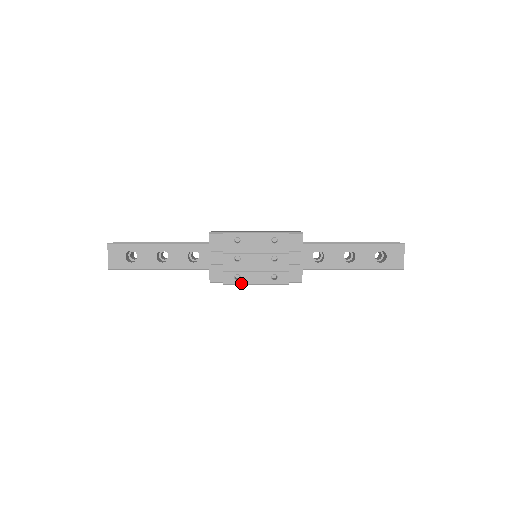
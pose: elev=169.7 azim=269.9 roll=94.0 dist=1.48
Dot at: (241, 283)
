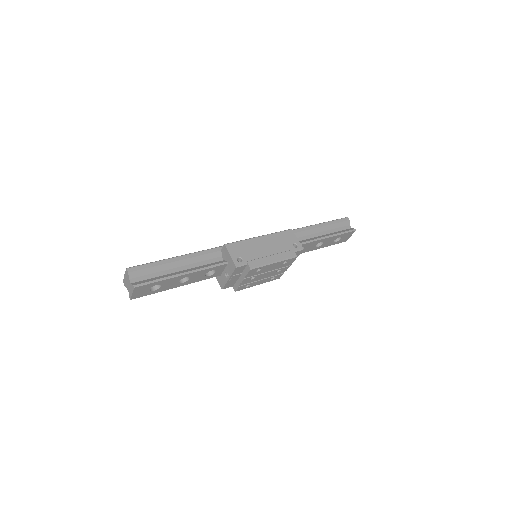
Dot at: occluded
